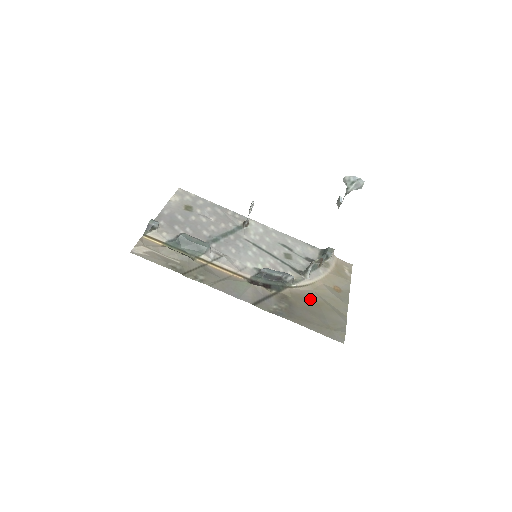
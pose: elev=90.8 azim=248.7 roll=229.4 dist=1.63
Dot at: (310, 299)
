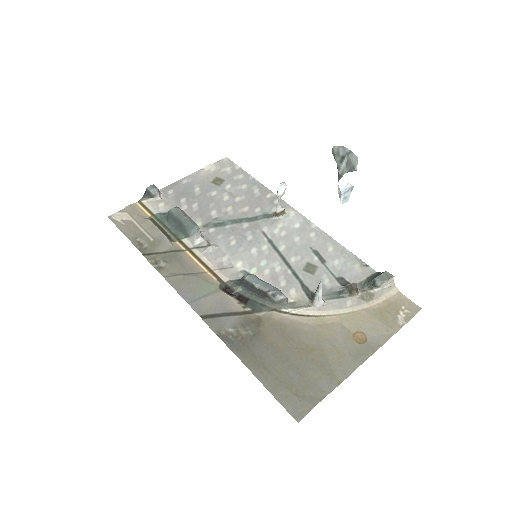
Dot at: (297, 337)
